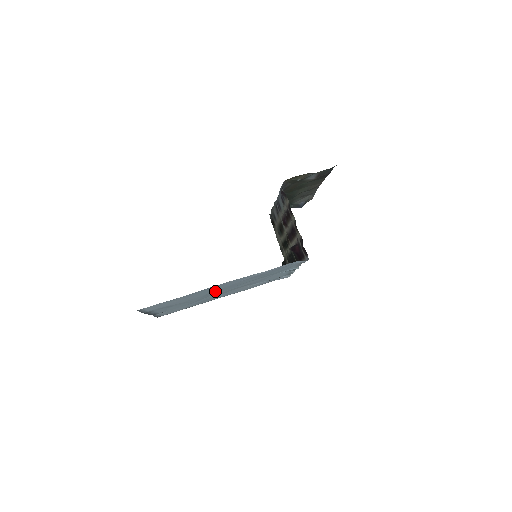
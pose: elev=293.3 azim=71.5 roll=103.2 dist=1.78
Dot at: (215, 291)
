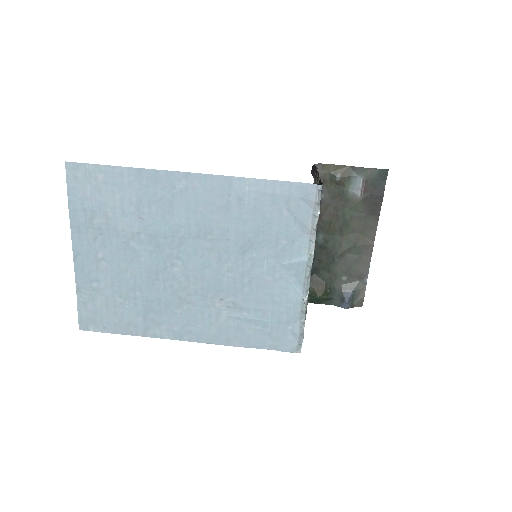
Dot at: (176, 232)
